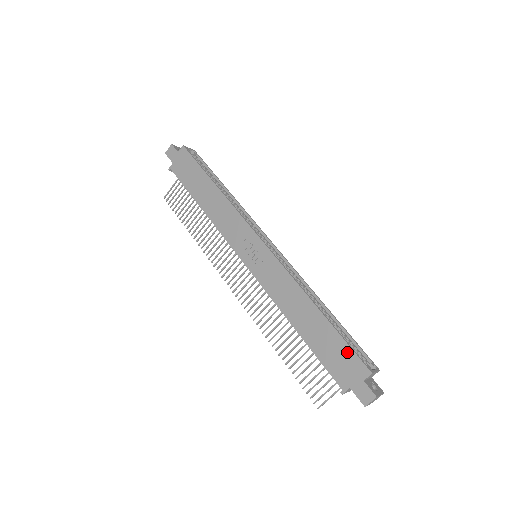
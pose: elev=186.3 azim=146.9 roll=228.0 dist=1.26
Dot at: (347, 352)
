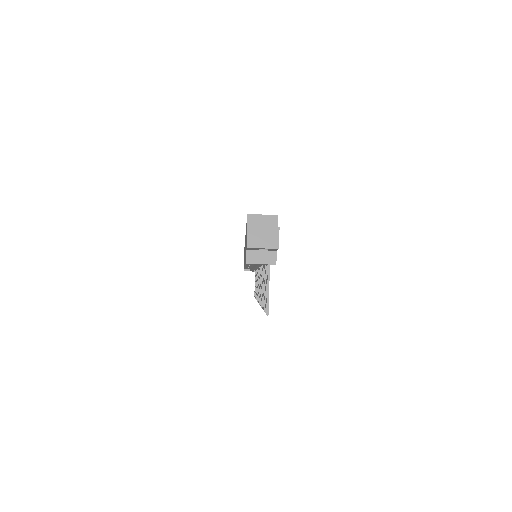
Dot at: occluded
